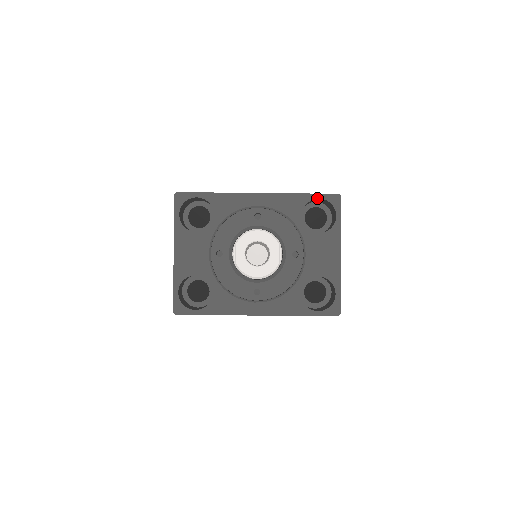
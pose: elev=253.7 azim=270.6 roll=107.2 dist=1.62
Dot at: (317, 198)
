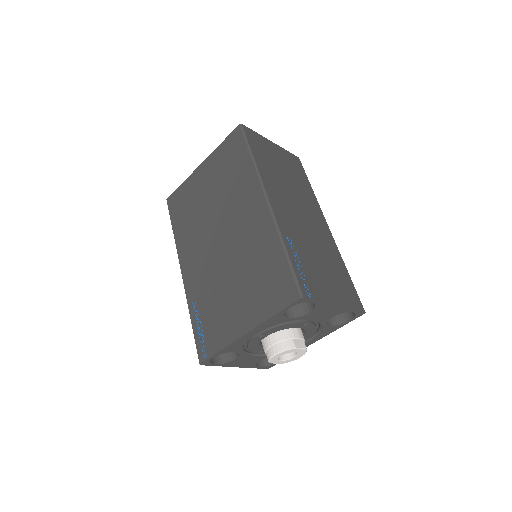
Dot at: (287, 309)
